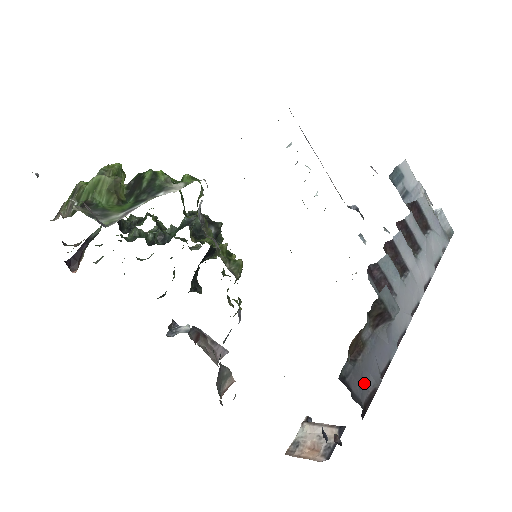
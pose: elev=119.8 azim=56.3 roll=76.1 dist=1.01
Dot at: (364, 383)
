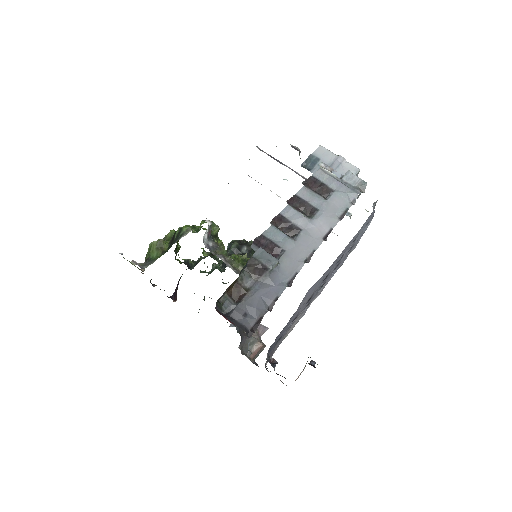
Dot at: (250, 315)
